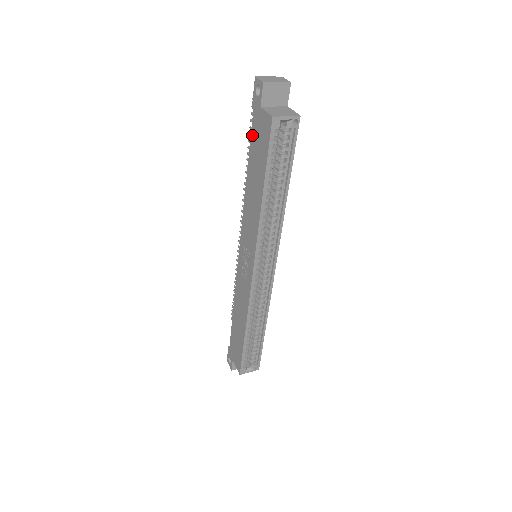
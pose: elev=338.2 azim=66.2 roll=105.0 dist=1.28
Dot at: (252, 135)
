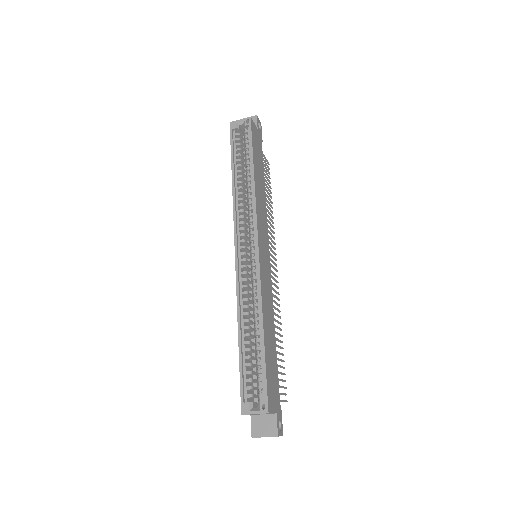
Dot at: occluded
